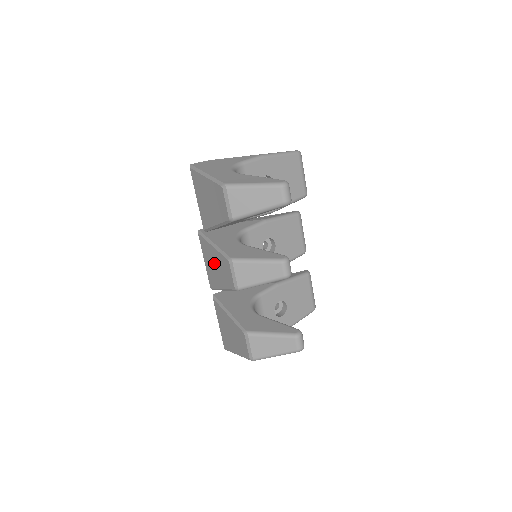
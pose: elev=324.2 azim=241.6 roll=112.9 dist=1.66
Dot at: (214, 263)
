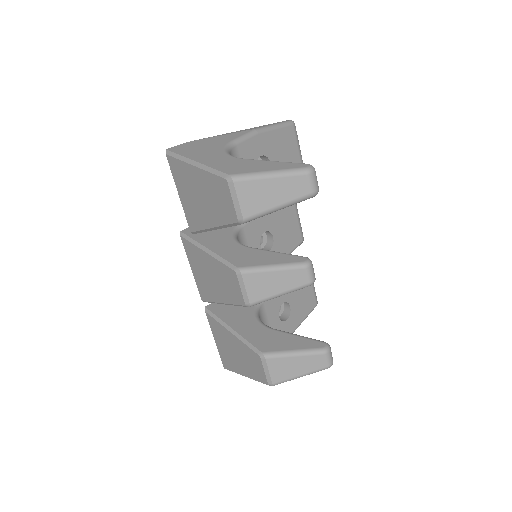
Dot at: (209, 272)
